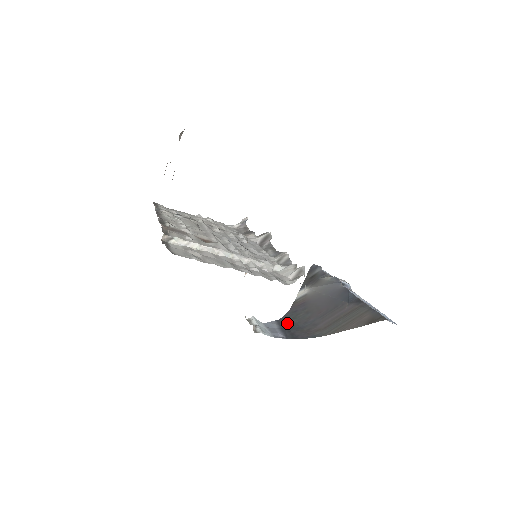
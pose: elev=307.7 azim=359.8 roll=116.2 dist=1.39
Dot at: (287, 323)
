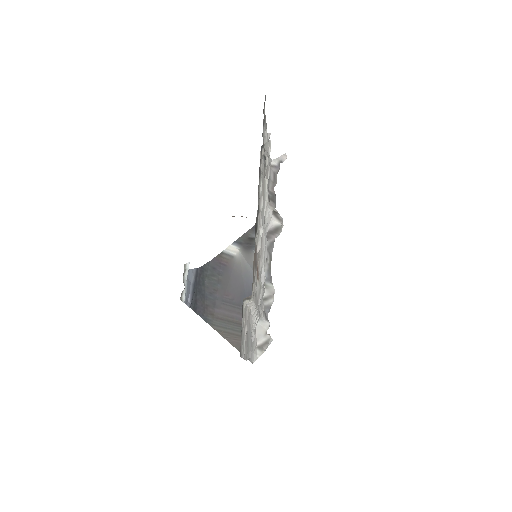
Dot at: (201, 280)
